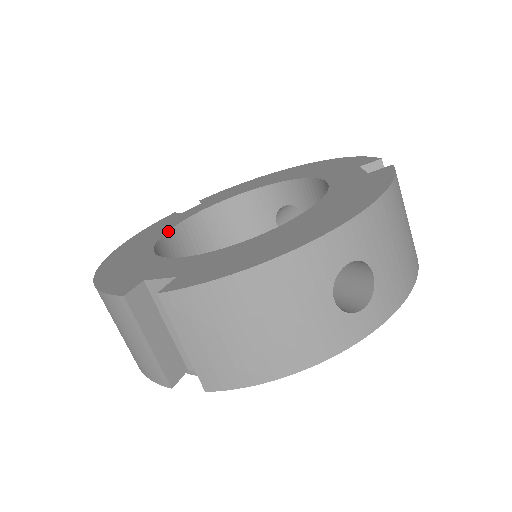
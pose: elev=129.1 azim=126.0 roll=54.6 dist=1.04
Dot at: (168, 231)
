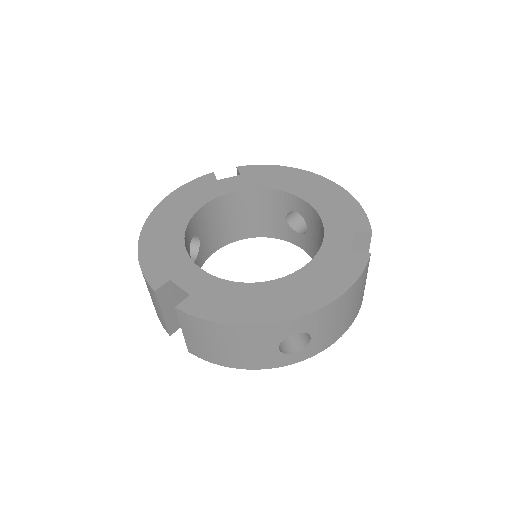
Dot at: (201, 208)
